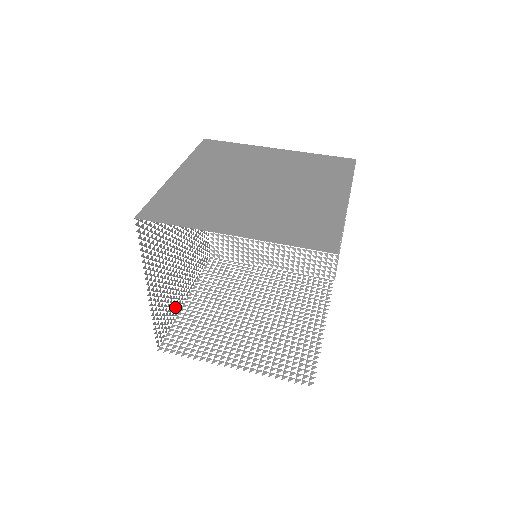
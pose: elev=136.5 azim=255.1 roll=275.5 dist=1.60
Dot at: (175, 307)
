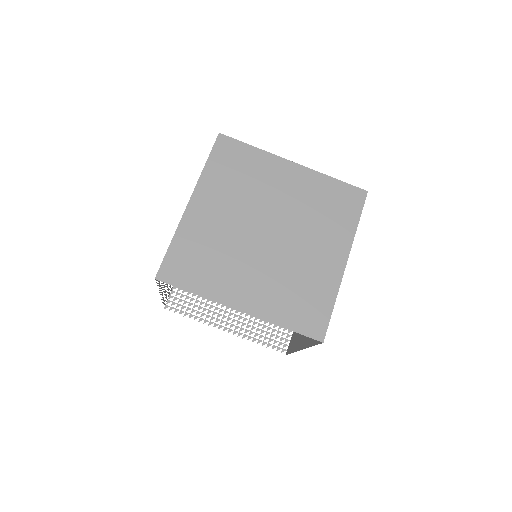
Dot at: occluded
